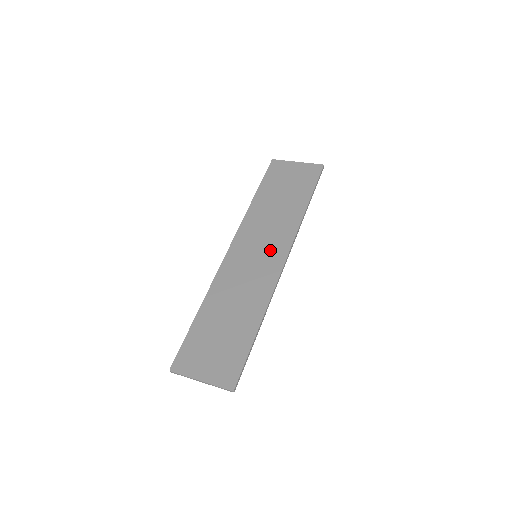
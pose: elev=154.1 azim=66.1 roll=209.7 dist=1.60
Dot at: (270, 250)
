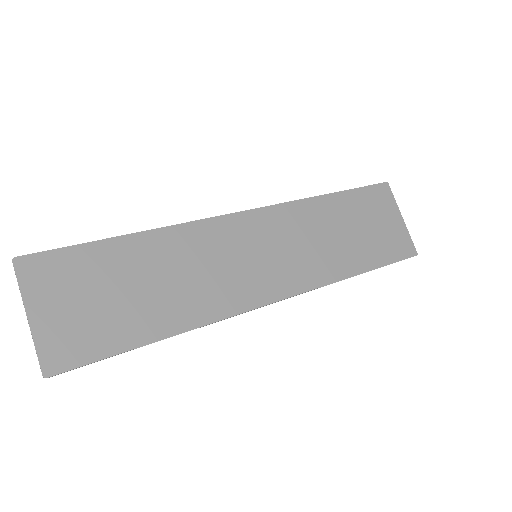
Dot at: (275, 270)
